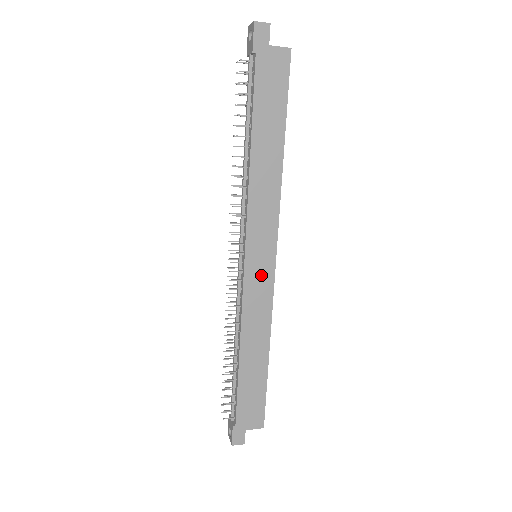
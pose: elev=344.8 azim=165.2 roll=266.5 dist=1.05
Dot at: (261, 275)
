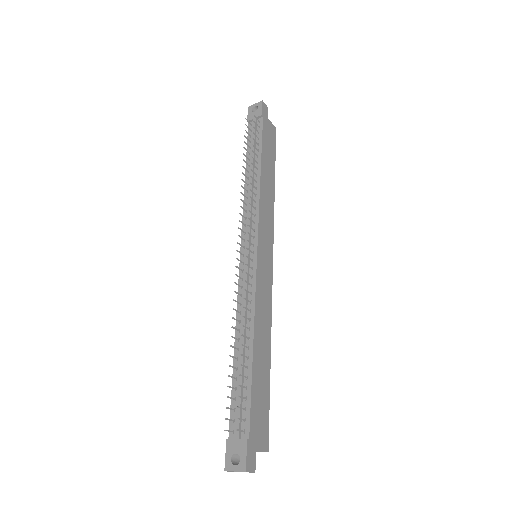
Dot at: (266, 269)
